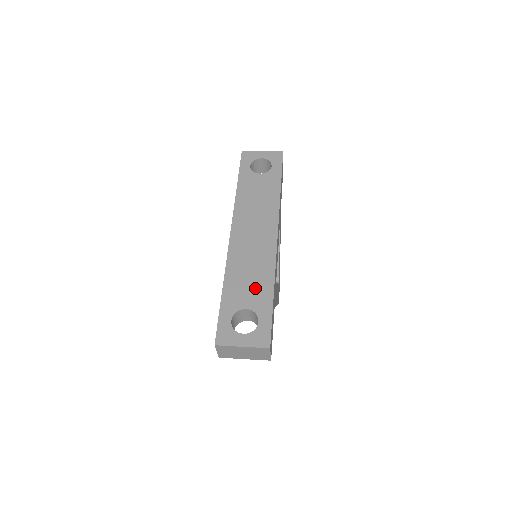
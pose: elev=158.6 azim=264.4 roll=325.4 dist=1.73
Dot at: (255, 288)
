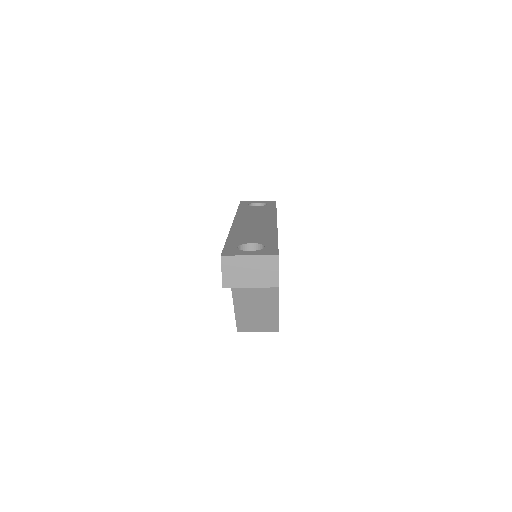
Dot at: (259, 236)
